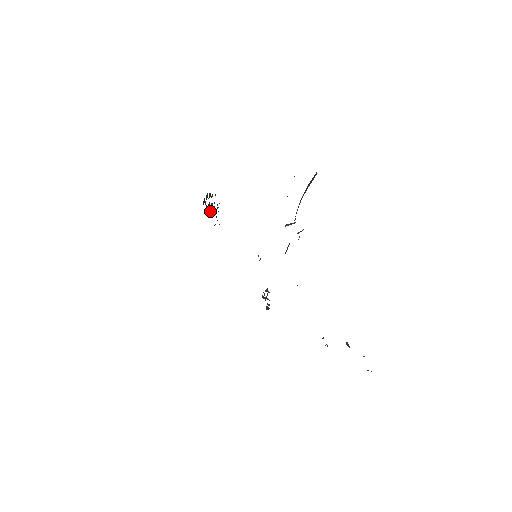
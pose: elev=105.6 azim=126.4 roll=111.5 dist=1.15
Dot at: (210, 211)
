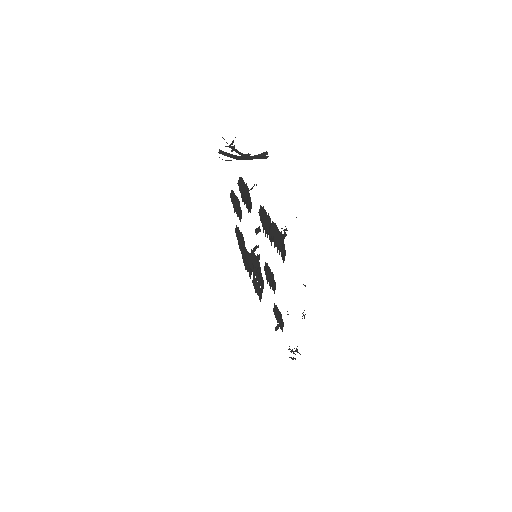
Dot at: (245, 262)
